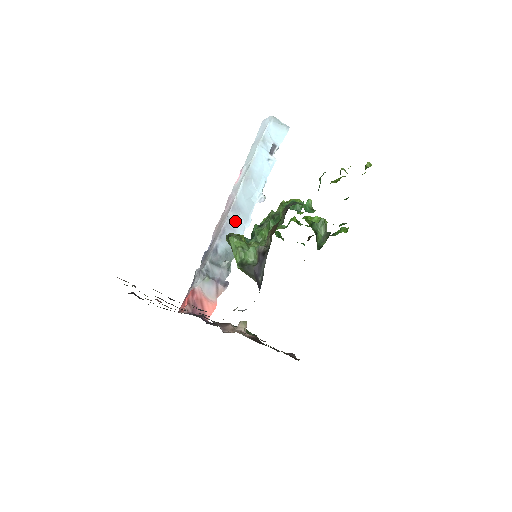
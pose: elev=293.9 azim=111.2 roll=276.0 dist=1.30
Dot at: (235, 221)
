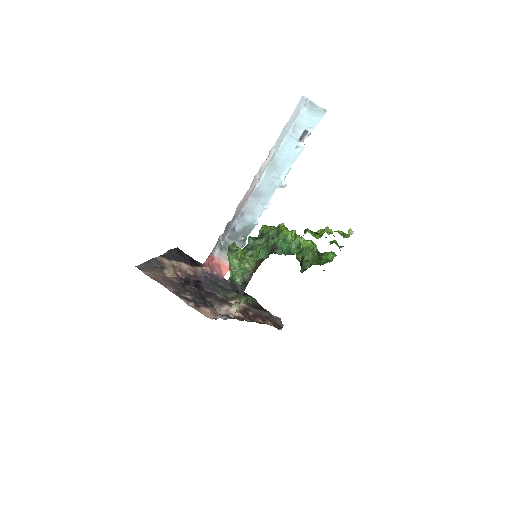
Dot at: (254, 205)
